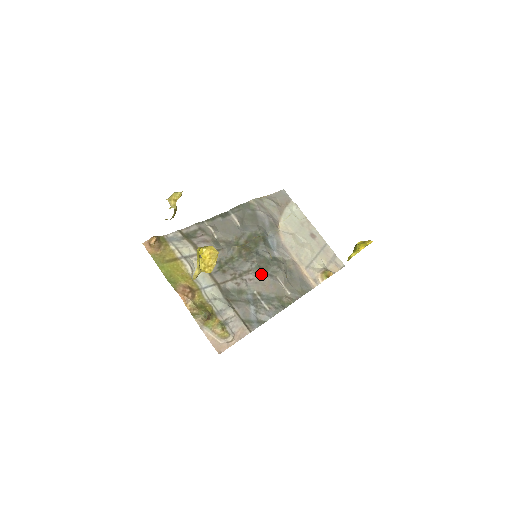
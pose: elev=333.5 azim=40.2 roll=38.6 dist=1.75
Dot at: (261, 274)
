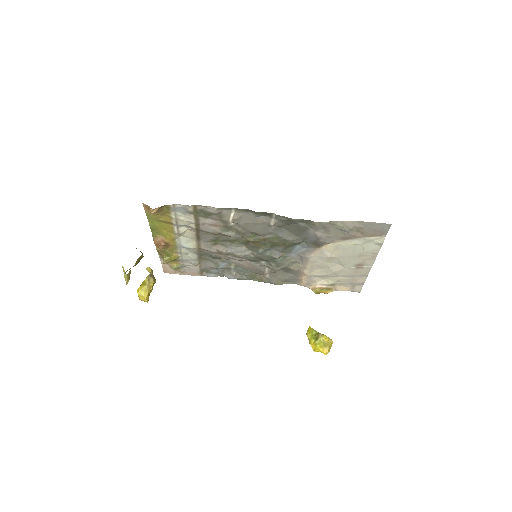
Dot at: (252, 261)
